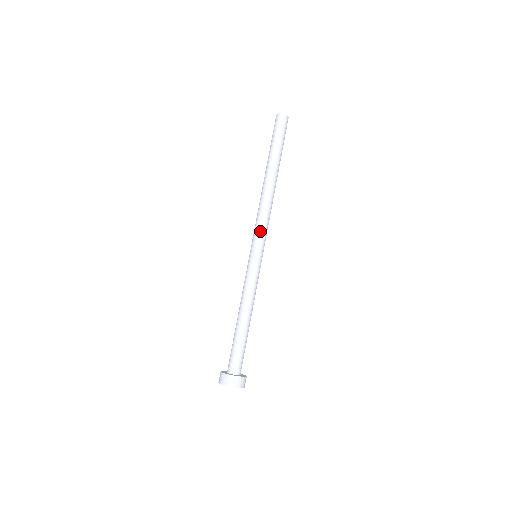
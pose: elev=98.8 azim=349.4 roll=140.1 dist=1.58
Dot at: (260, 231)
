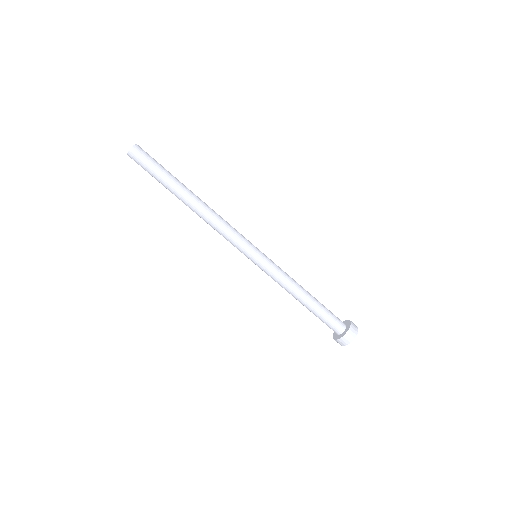
Dot at: (234, 244)
